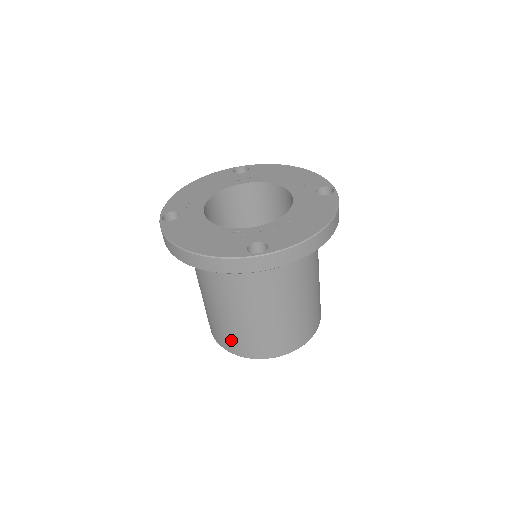
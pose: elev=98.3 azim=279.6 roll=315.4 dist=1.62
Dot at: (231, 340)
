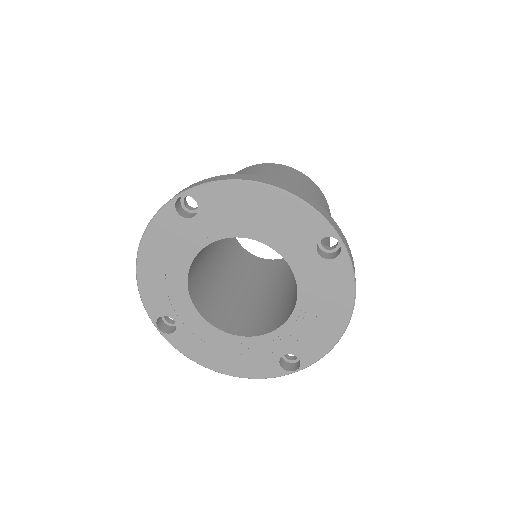
Dot at: occluded
